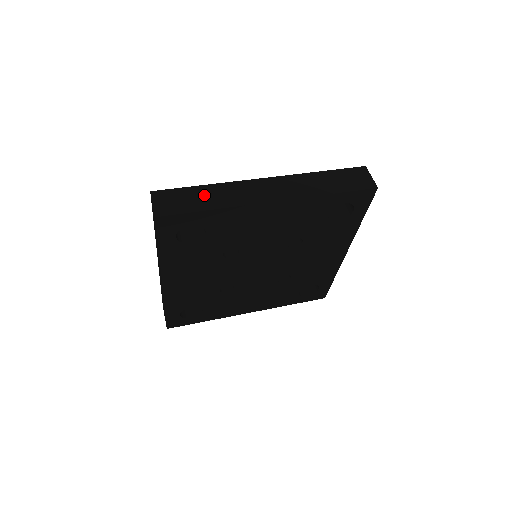
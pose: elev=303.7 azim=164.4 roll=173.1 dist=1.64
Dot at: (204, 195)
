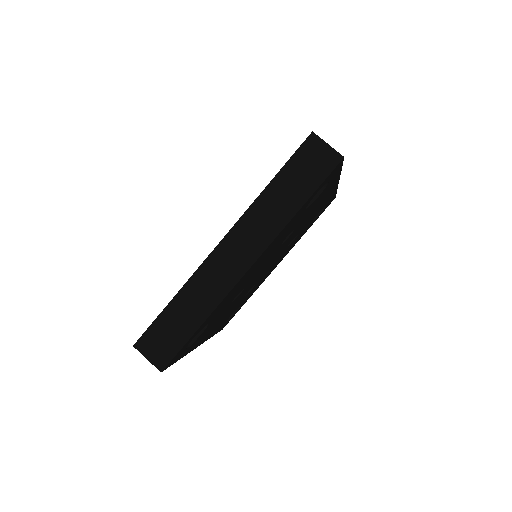
Dot at: (181, 313)
